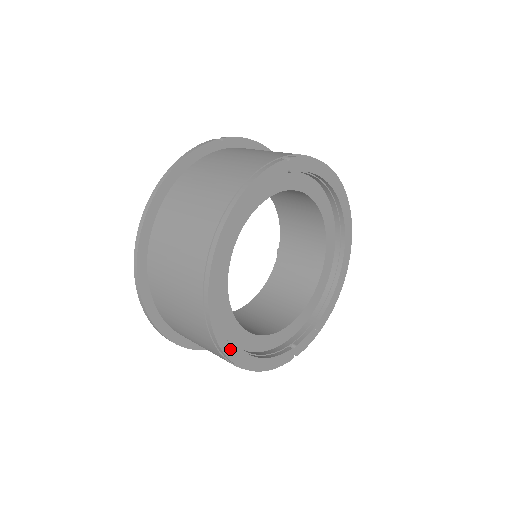
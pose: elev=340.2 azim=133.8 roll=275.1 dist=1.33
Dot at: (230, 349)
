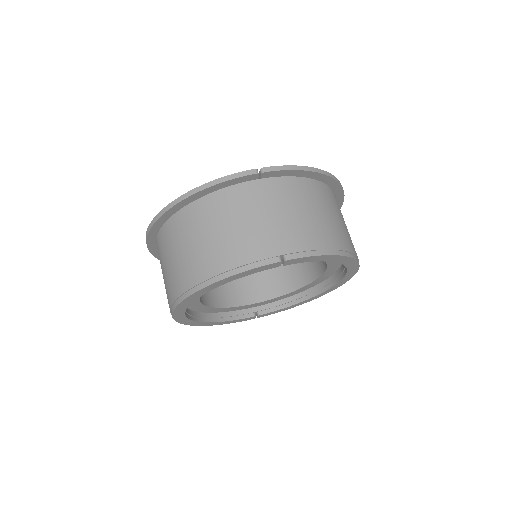
Dot at: (190, 323)
